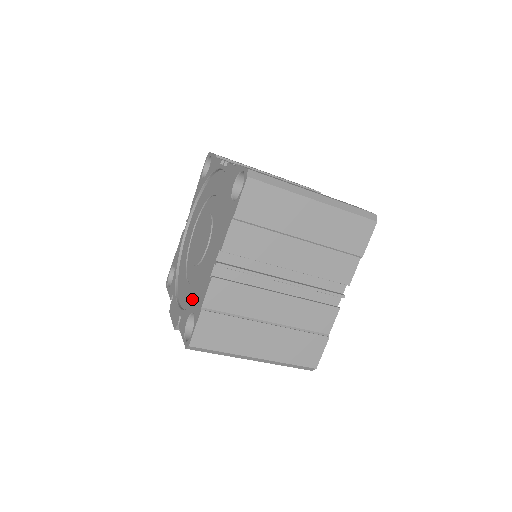
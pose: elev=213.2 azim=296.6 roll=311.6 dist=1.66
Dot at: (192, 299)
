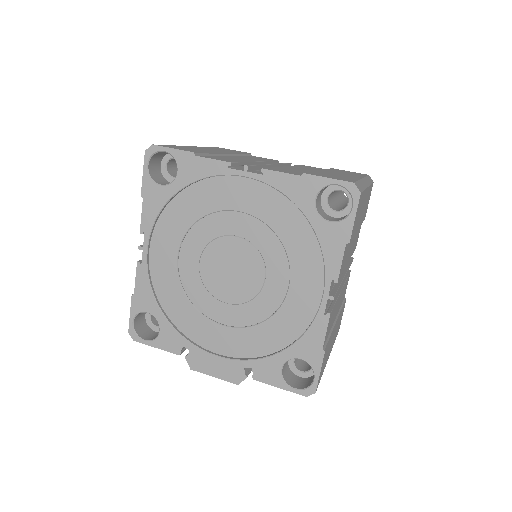
Dot at: (267, 344)
